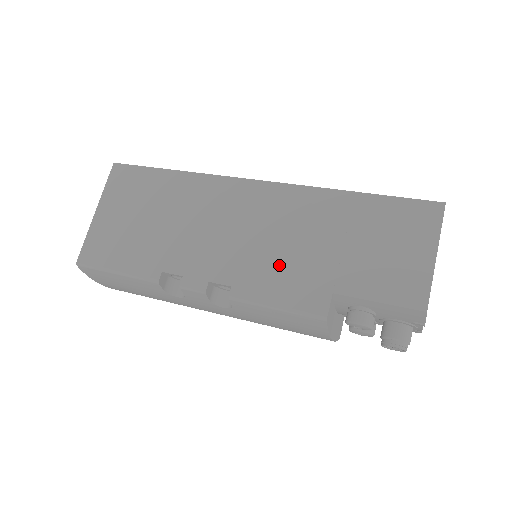
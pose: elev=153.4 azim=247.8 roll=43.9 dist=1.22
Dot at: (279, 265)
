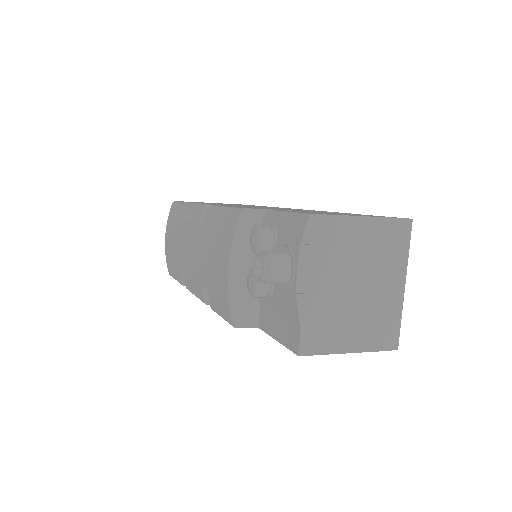
Dot at: occluded
